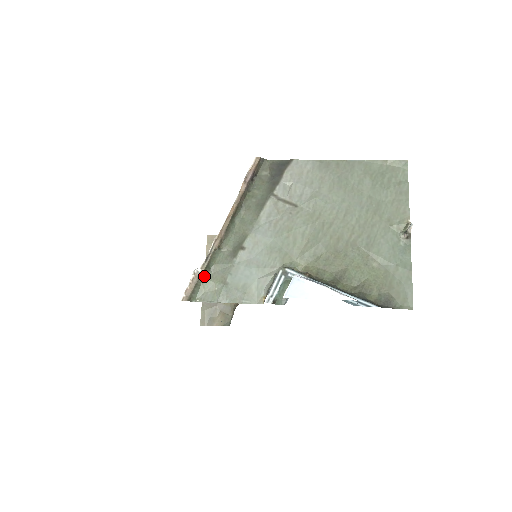
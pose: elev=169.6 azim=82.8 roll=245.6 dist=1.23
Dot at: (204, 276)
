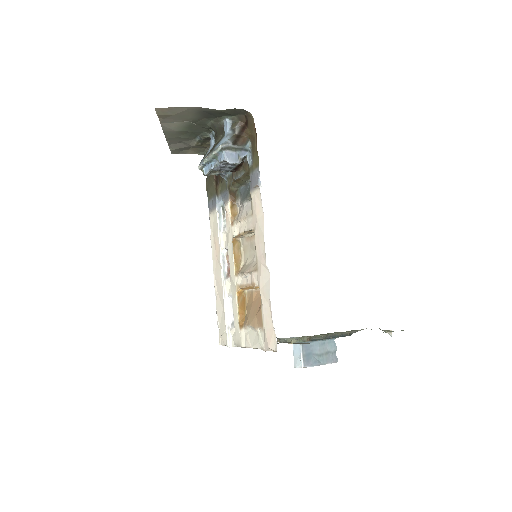
Dot at: occluded
